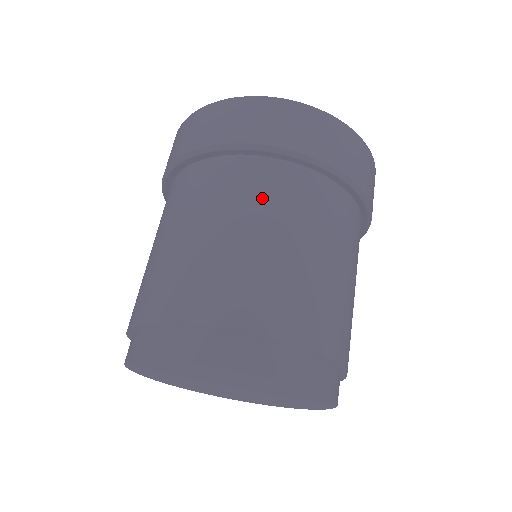
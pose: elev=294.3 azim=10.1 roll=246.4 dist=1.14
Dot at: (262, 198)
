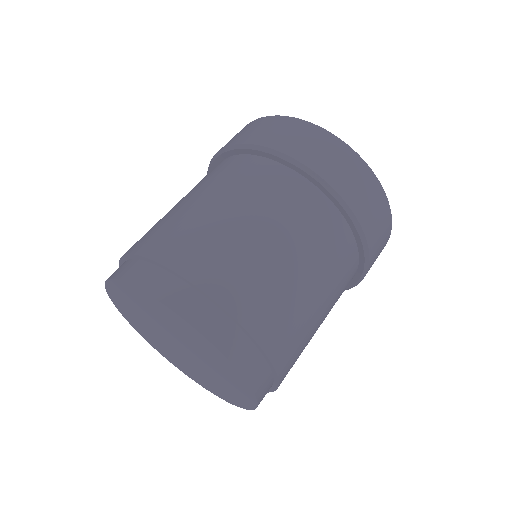
Dot at: (275, 200)
